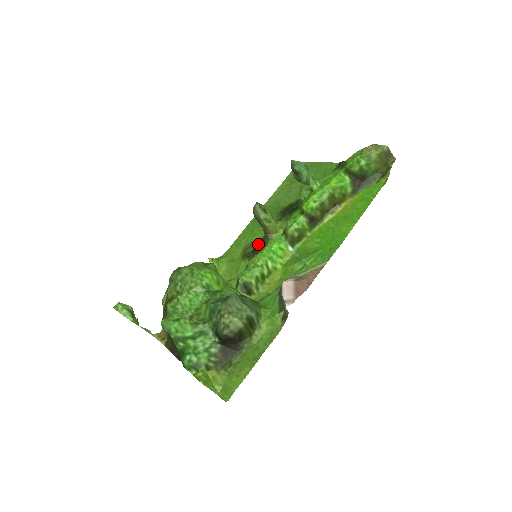
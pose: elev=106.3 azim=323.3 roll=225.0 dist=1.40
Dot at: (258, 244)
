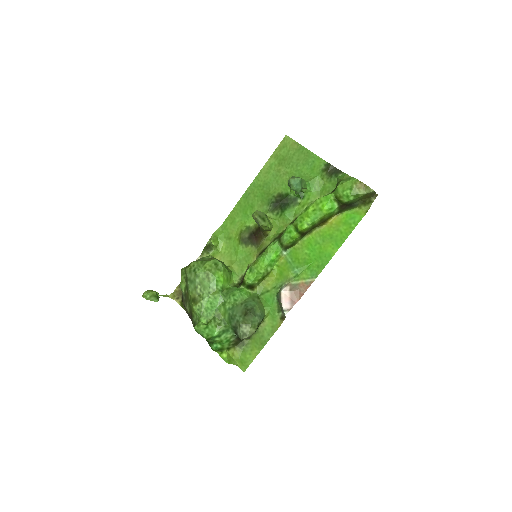
Dot at: (253, 232)
